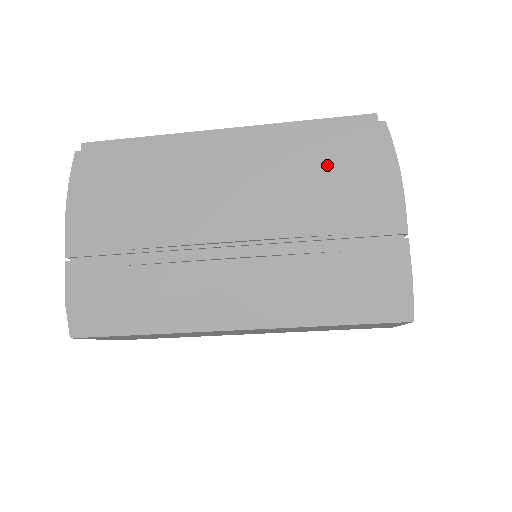
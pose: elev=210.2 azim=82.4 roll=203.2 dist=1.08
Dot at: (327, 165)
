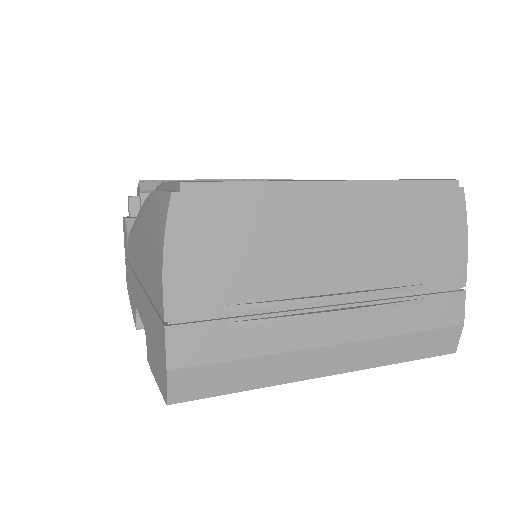
Dot at: (419, 226)
